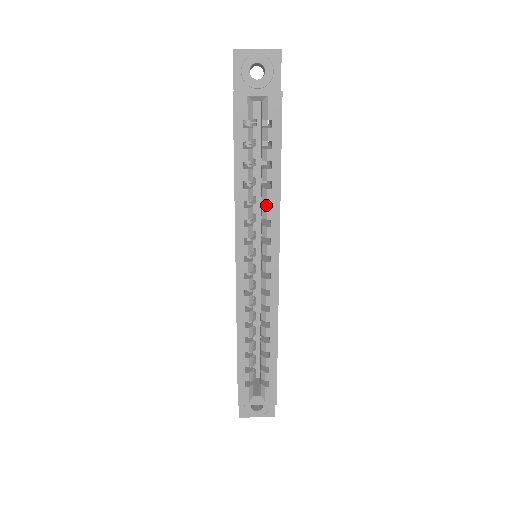
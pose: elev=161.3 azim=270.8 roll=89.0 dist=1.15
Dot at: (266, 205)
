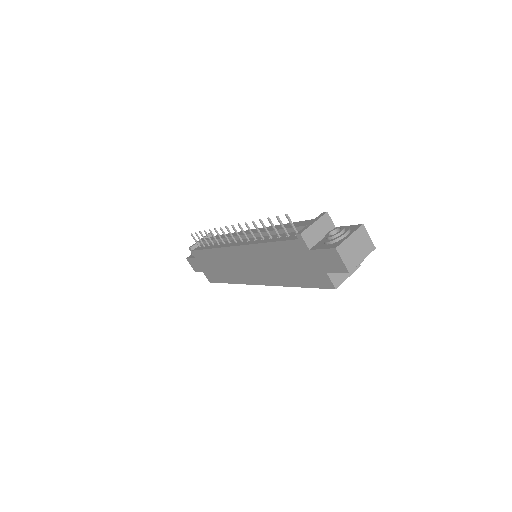
Dot at: occluded
